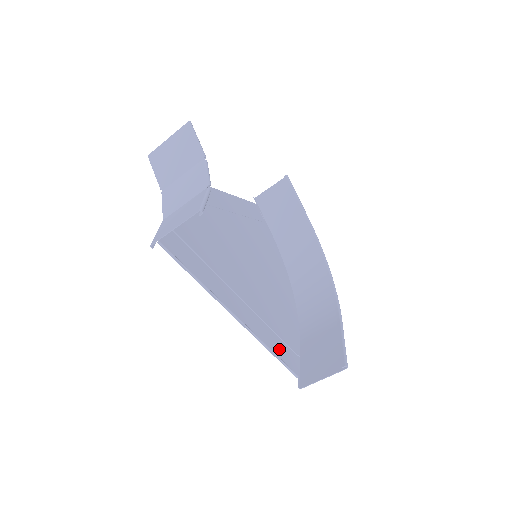
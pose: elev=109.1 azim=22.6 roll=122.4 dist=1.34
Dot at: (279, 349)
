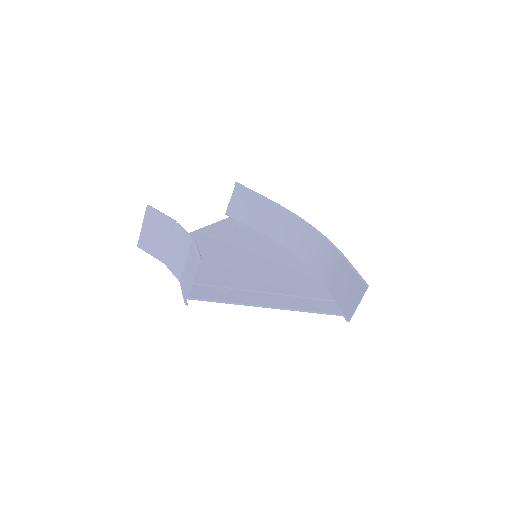
Dot at: (316, 306)
